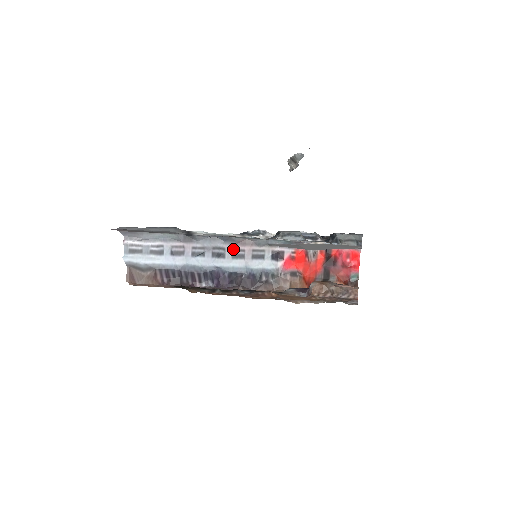
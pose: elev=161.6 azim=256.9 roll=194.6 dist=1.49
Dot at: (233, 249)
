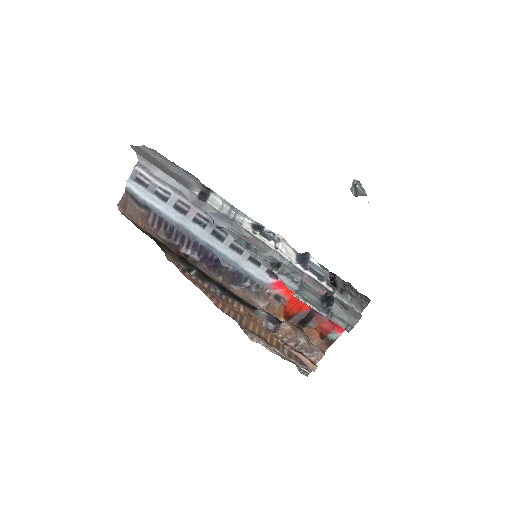
Dot at: occluded
